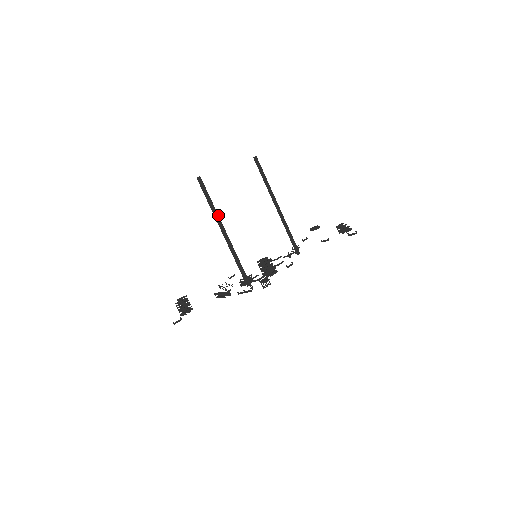
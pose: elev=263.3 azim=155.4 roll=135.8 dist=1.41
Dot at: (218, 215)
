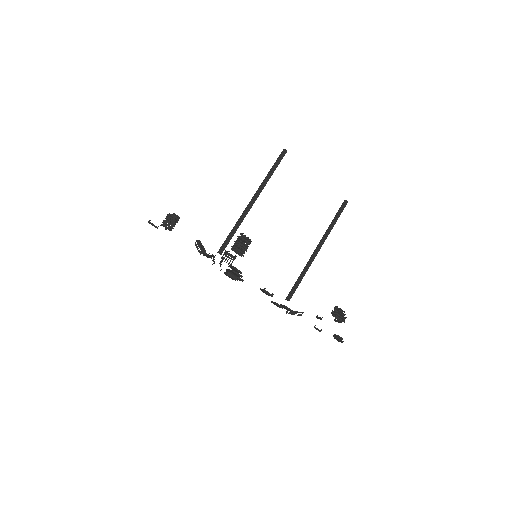
Dot at: occluded
